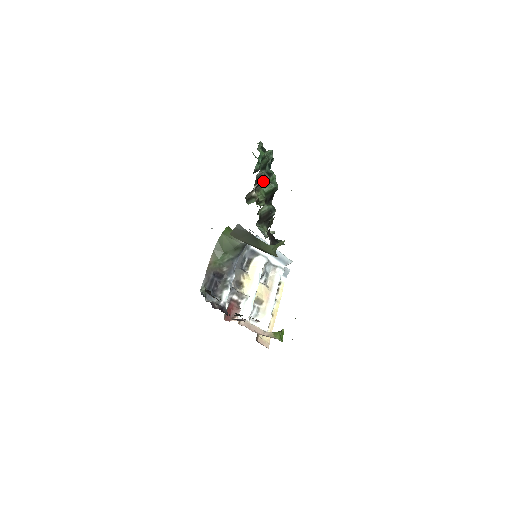
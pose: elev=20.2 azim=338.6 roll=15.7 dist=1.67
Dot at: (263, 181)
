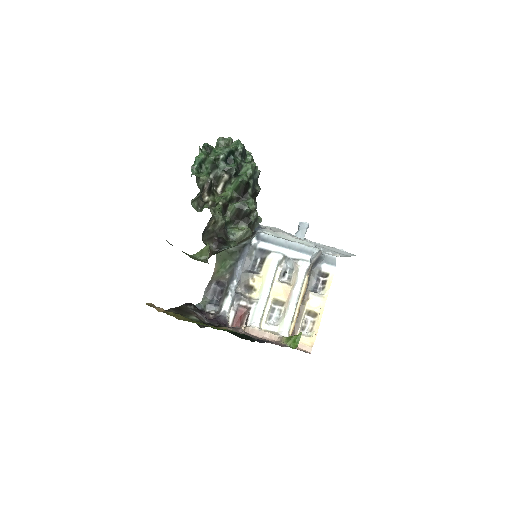
Dot at: (223, 180)
